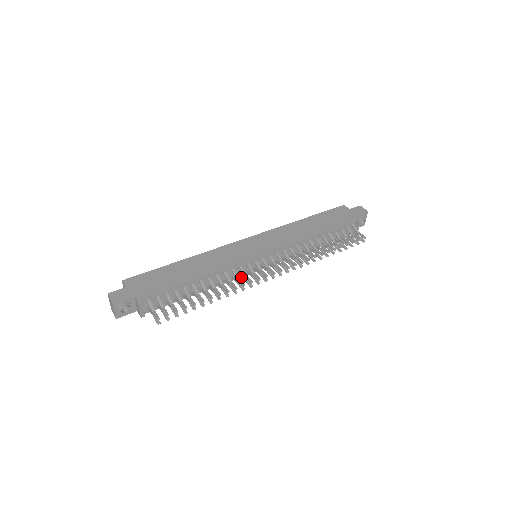
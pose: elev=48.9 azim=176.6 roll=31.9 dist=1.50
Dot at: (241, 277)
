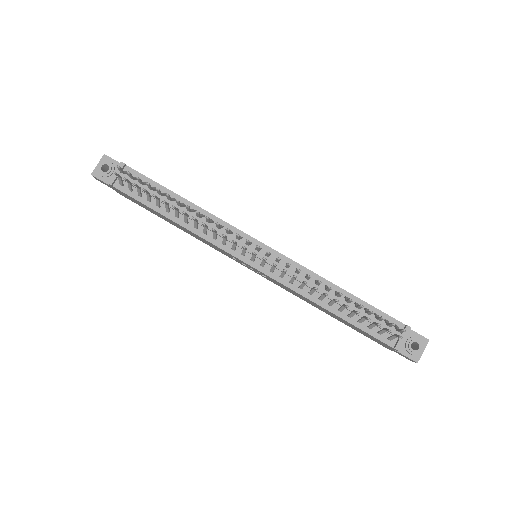
Dot at: (223, 239)
